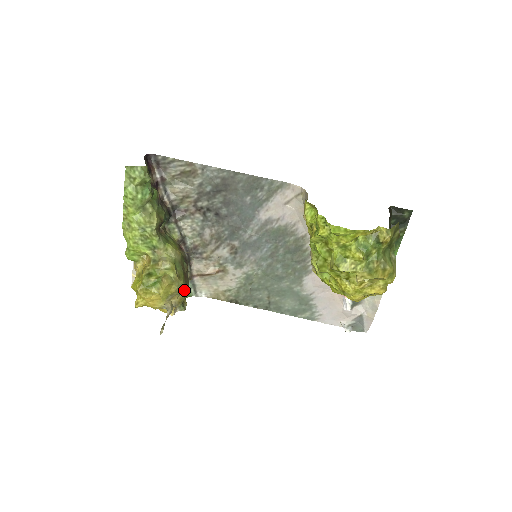
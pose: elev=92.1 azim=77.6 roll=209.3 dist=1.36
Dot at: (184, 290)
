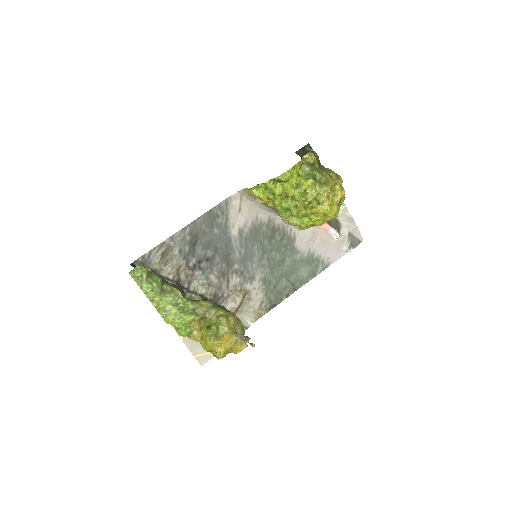
Dot at: (238, 320)
